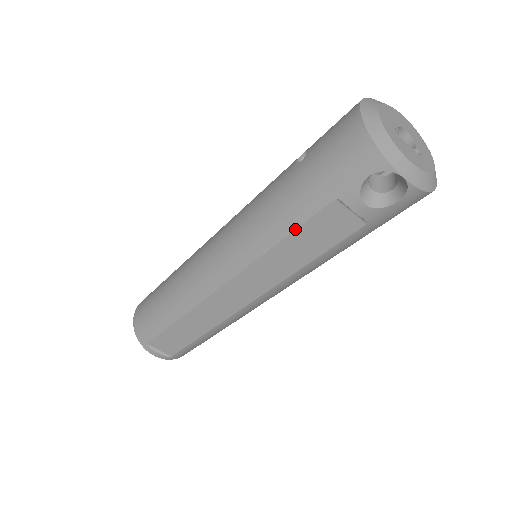
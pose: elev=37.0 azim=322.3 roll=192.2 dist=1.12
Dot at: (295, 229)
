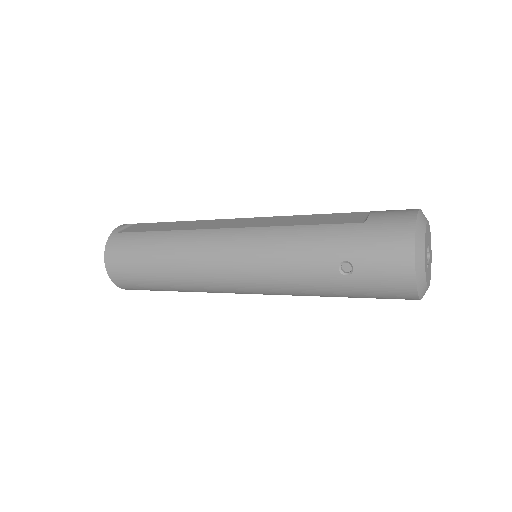
Dot at: occluded
